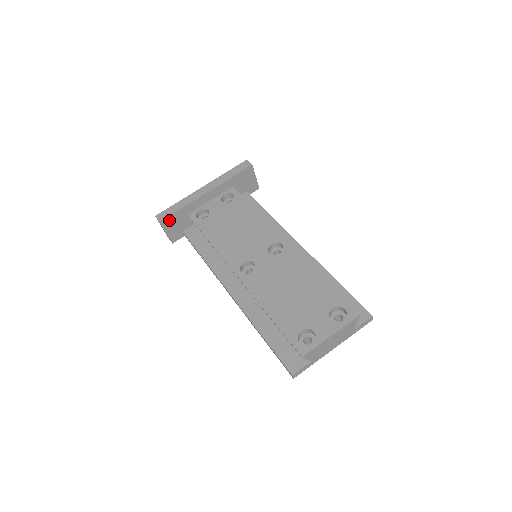
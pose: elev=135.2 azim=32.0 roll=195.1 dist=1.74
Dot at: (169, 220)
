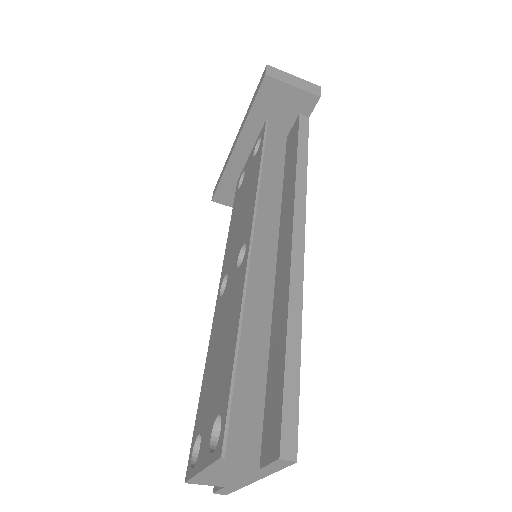
Dot at: (221, 194)
